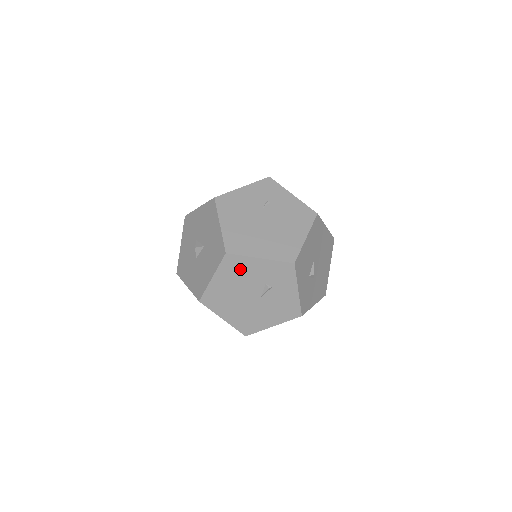
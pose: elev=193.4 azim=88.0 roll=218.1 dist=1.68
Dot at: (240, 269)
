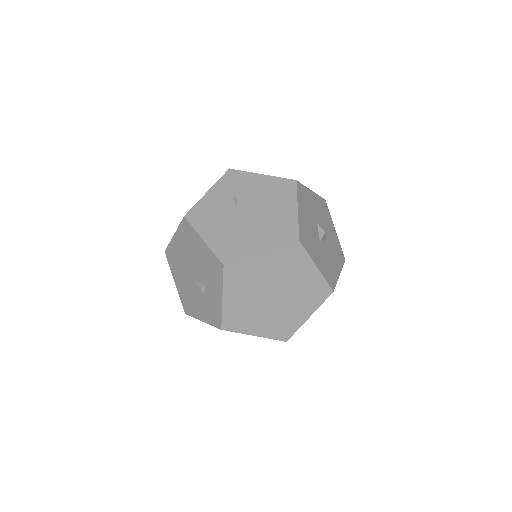
Dot at: occluded
